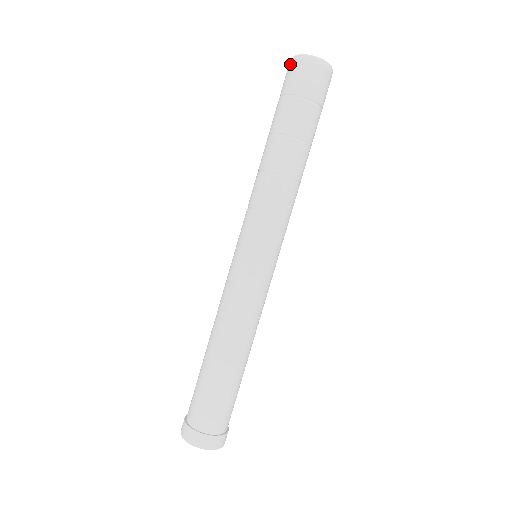
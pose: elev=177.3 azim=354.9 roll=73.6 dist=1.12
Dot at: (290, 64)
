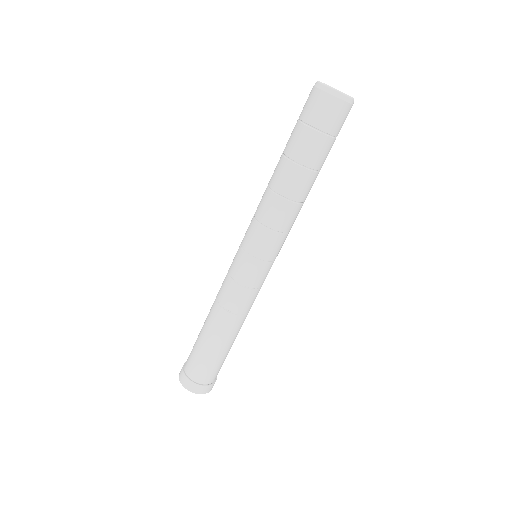
Dot at: (318, 93)
